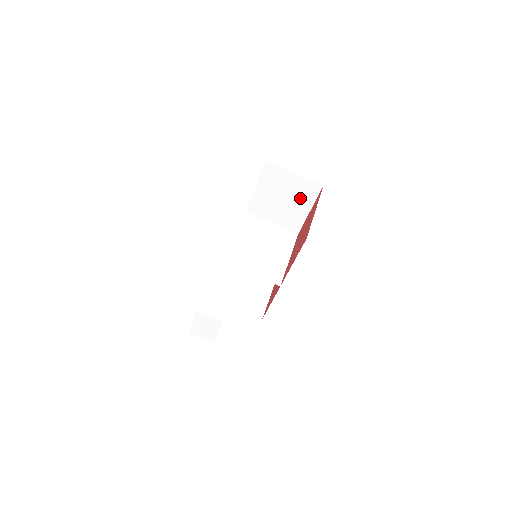
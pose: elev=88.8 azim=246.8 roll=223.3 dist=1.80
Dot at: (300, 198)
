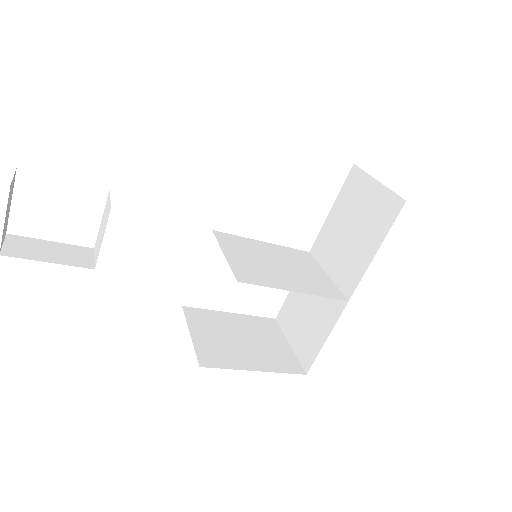
Dot at: (371, 227)
